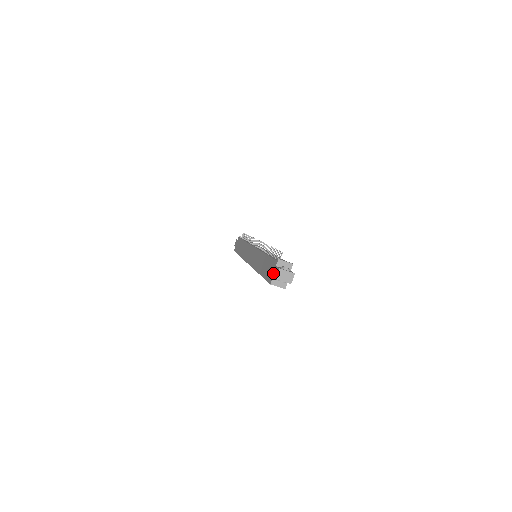
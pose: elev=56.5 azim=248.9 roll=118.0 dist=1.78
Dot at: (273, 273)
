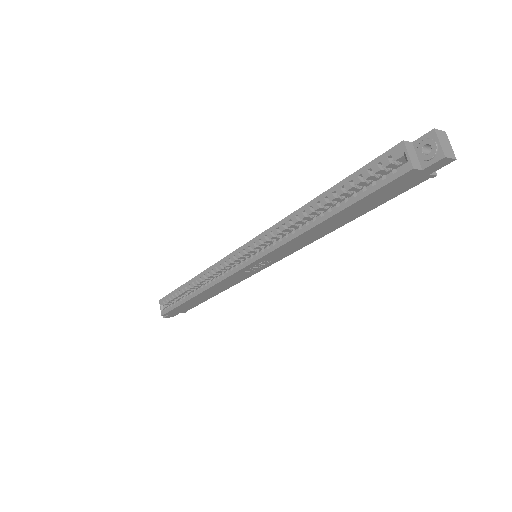
Dot at: (412, 145)
